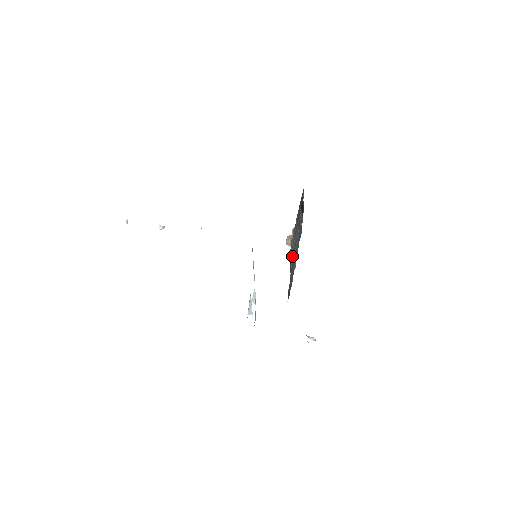
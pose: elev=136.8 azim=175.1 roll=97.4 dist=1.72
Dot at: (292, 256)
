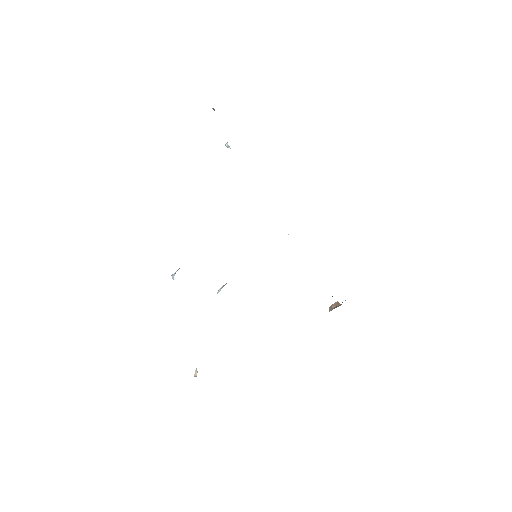
Dot at: occluded
